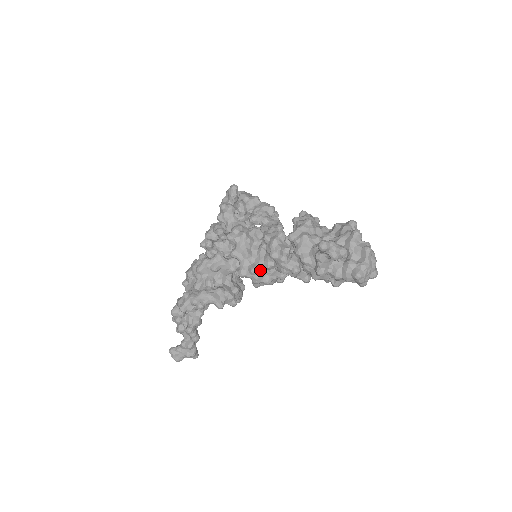
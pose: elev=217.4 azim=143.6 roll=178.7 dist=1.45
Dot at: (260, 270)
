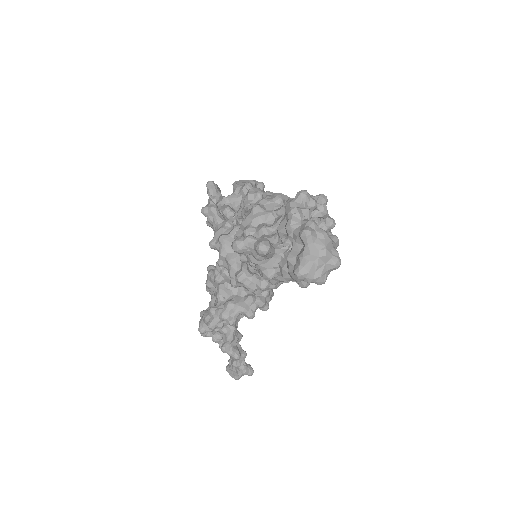
Dot at: (246, 276)
